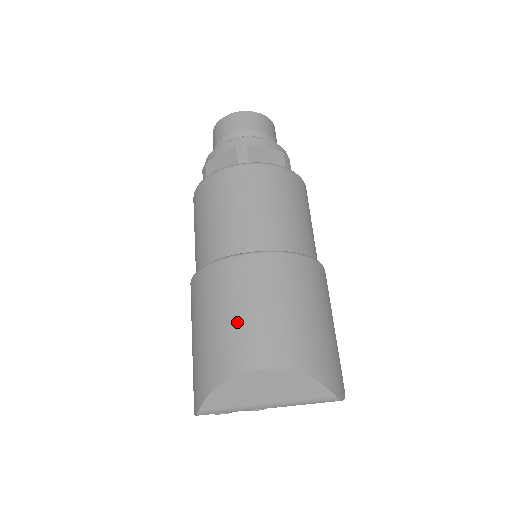
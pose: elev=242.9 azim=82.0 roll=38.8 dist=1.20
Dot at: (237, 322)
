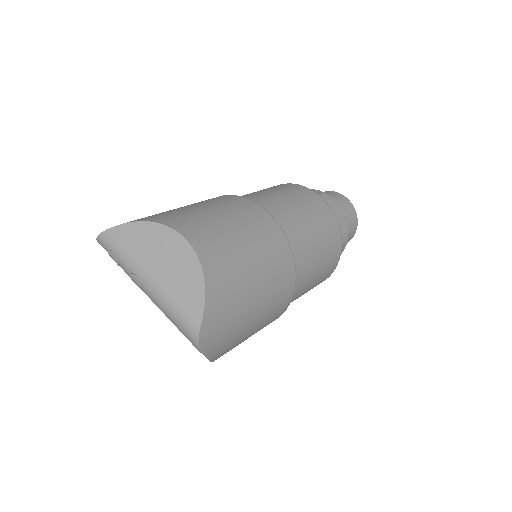
Dot at: (207, 214)
